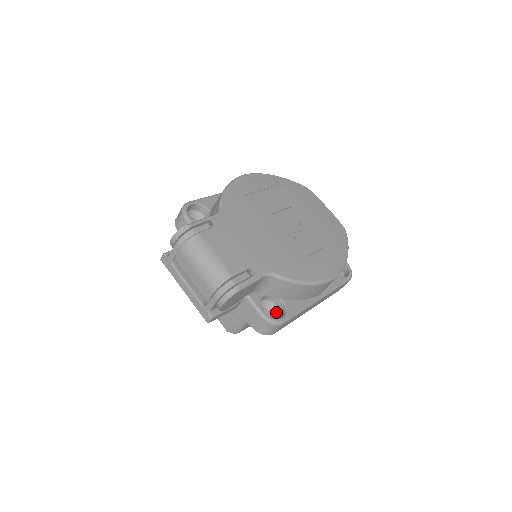
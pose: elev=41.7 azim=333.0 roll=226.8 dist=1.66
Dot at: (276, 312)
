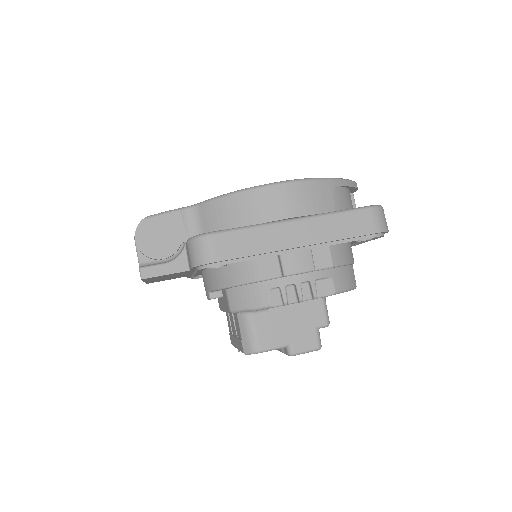
Dot at: occluded
